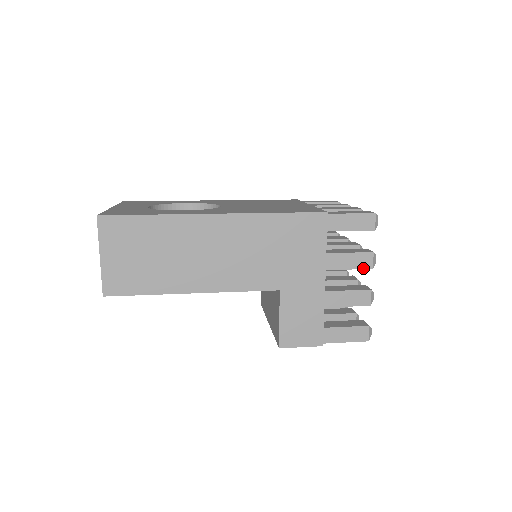
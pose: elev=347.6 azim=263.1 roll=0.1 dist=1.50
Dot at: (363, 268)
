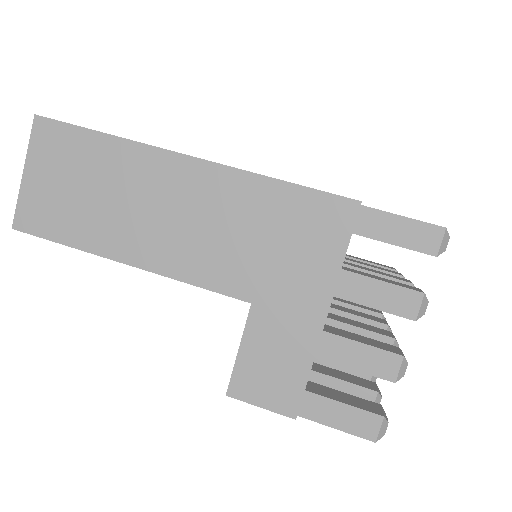
Dot at: (399, 314)
